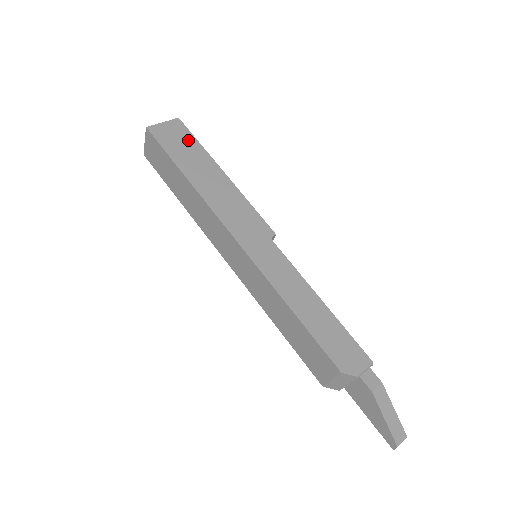
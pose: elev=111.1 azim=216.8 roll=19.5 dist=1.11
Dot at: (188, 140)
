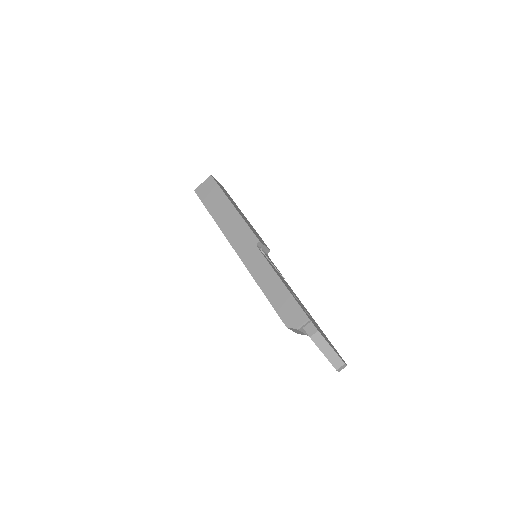
Dot at: (215, 190)
